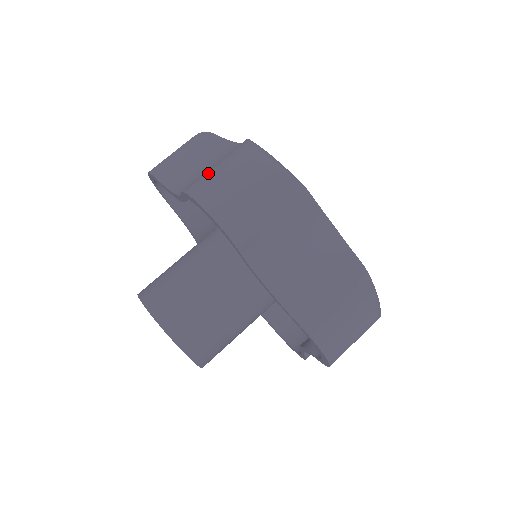
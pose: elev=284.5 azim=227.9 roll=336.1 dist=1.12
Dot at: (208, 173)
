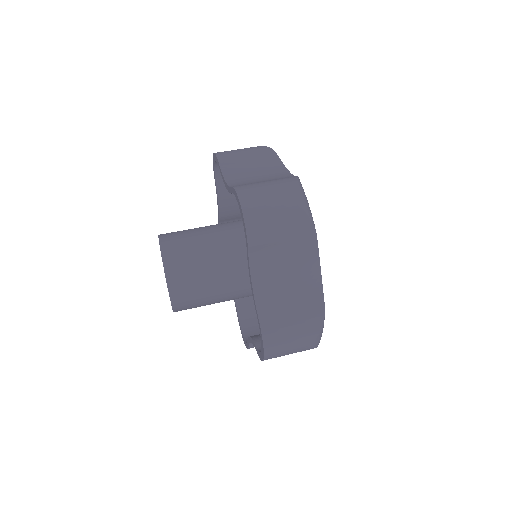
Dot at: (258, 185)
